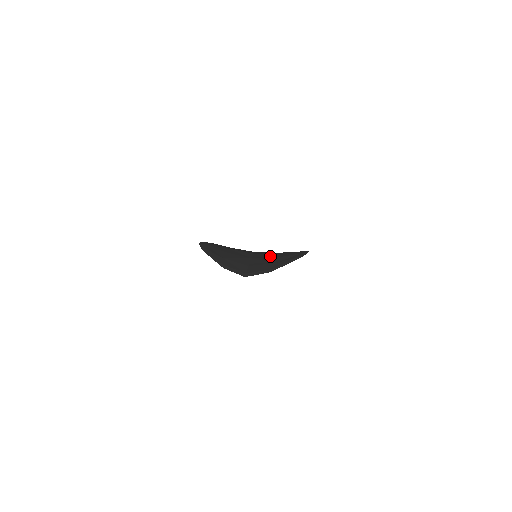
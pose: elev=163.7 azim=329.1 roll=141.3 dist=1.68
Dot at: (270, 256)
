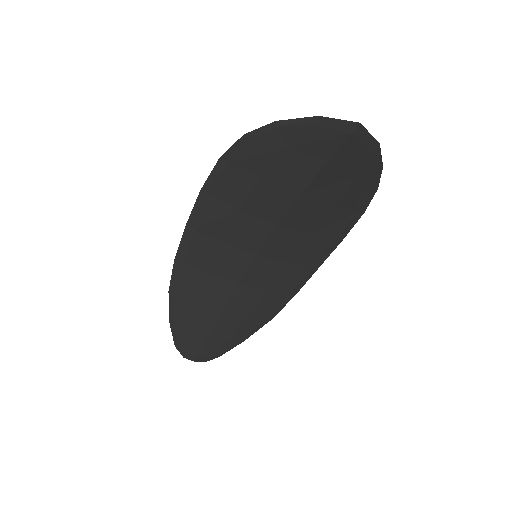
Dot at: (315, 207)
